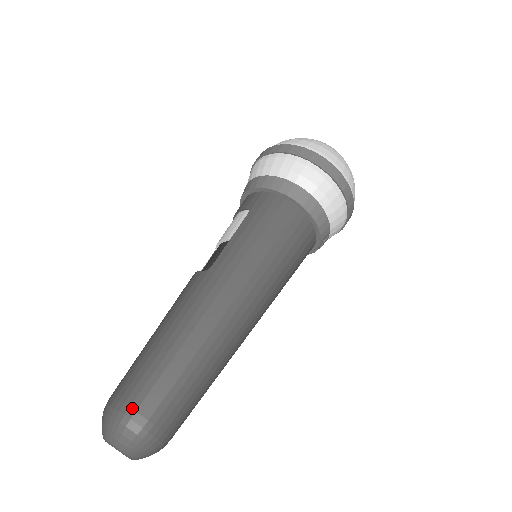
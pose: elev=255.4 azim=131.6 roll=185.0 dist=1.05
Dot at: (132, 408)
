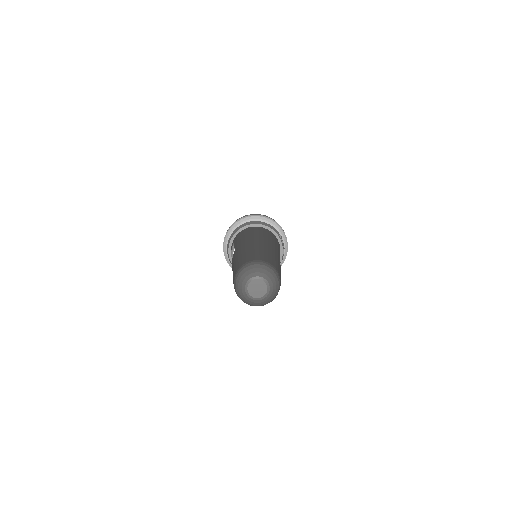
Dot at: (243, 264)
